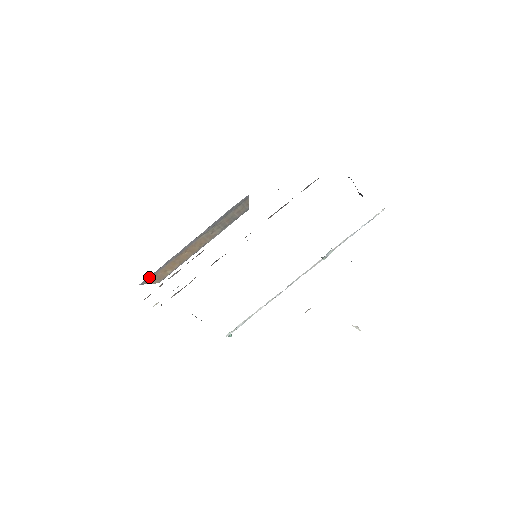
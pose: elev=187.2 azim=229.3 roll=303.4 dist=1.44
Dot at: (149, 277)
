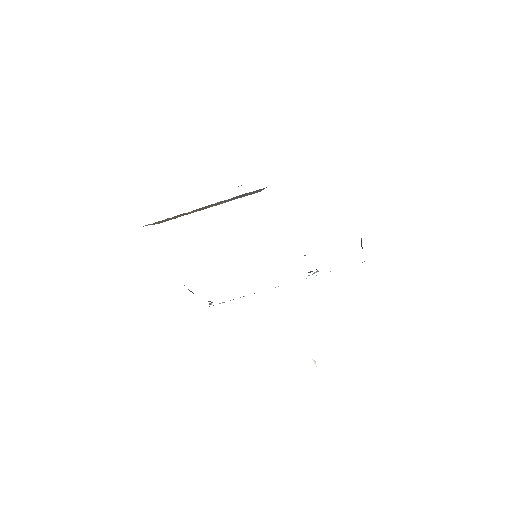
Dot at: occluded
